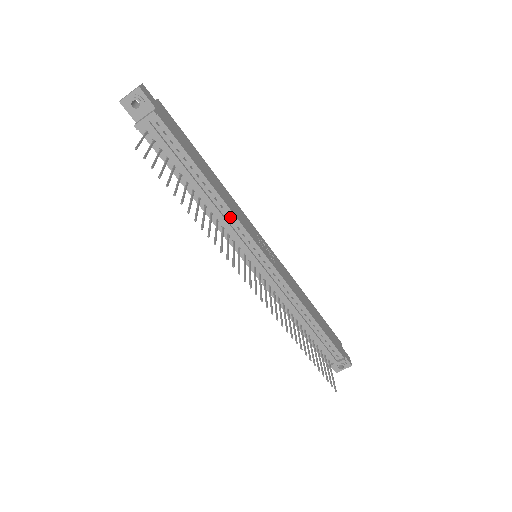
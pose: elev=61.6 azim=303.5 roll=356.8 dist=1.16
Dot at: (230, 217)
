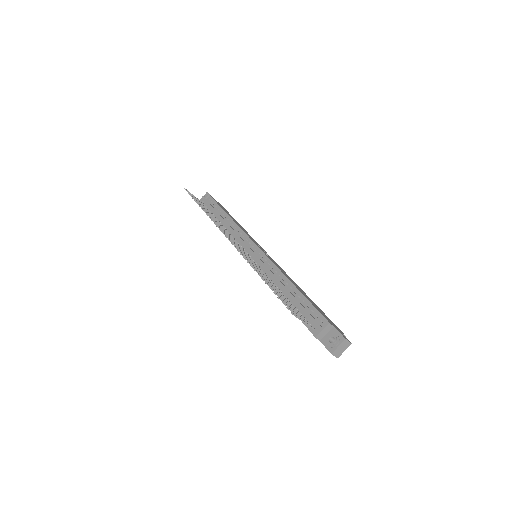
Dot at: (237, 229)
